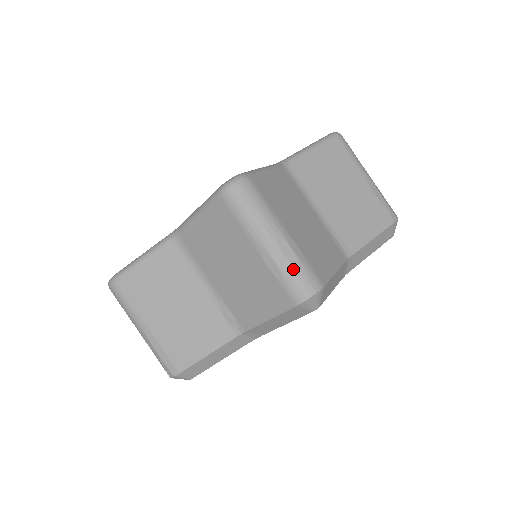
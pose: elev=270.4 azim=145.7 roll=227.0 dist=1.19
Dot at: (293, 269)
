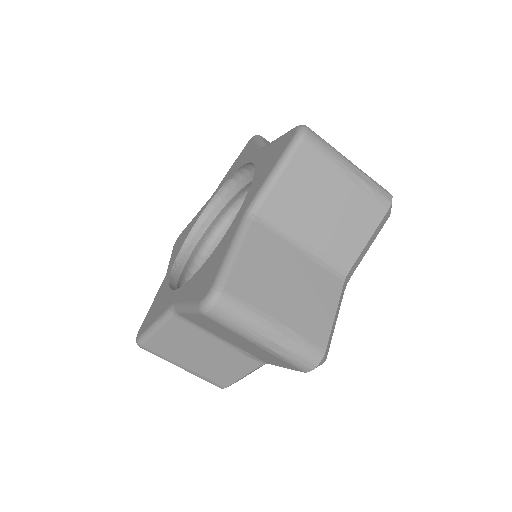
Dot at: (293, 353)
